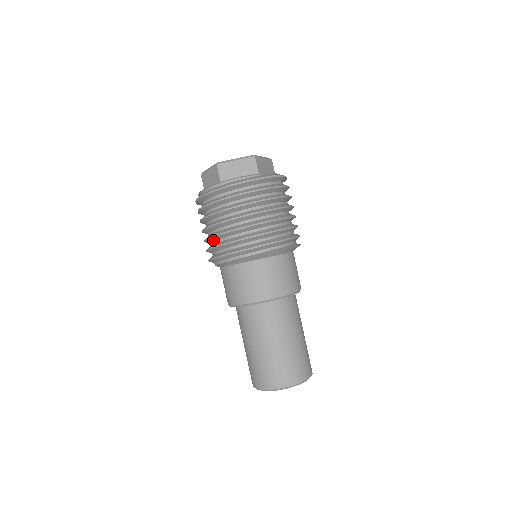
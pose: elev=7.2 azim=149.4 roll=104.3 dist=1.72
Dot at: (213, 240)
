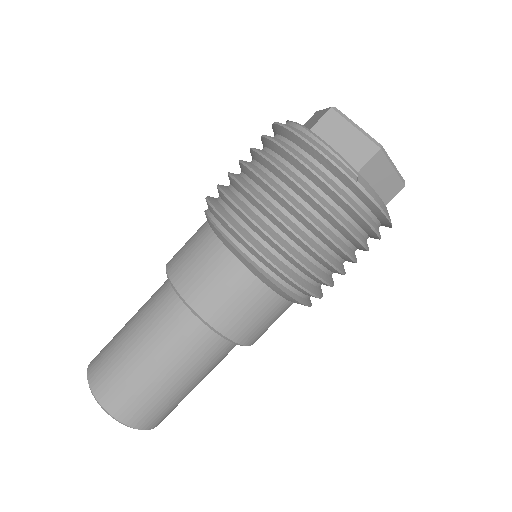
Dot at: (230, 181)
